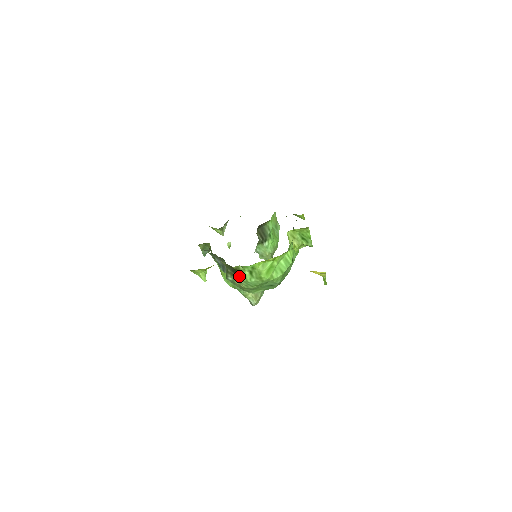
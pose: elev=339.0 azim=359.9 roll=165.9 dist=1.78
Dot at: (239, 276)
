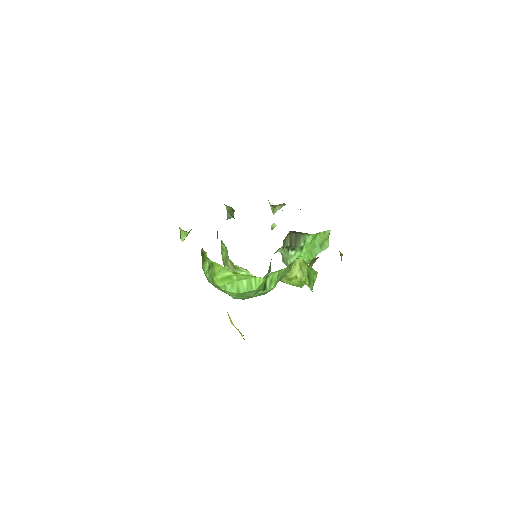
Dot at: (202, 261)
